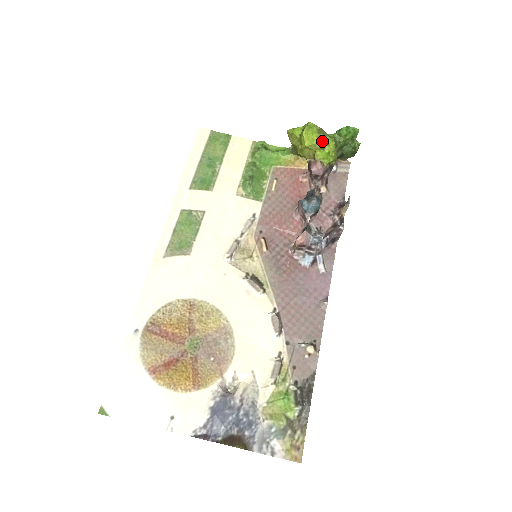
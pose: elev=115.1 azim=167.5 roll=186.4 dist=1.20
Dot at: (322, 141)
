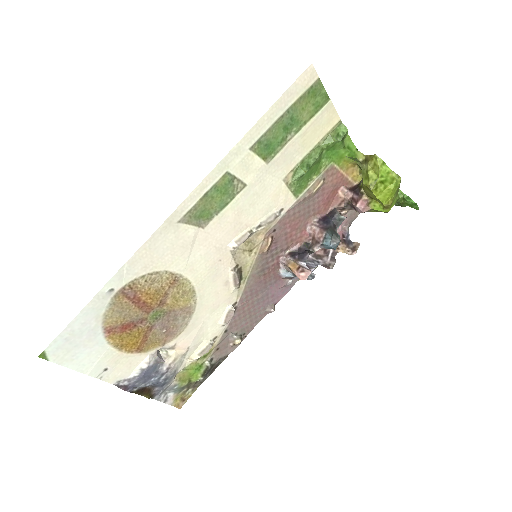
Dot at: (391, 204)
